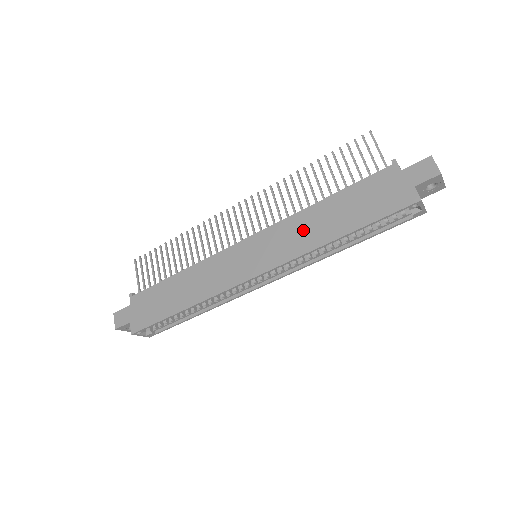
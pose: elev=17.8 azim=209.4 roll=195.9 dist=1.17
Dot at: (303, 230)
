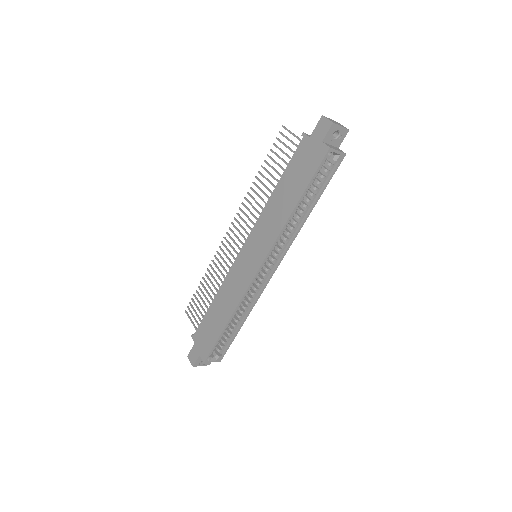
Dot at: (272, 217)
